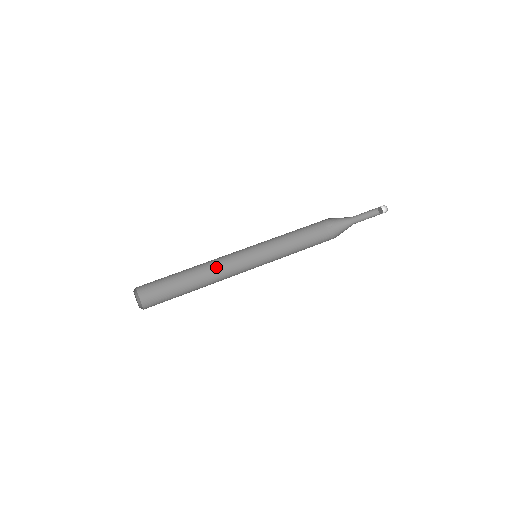
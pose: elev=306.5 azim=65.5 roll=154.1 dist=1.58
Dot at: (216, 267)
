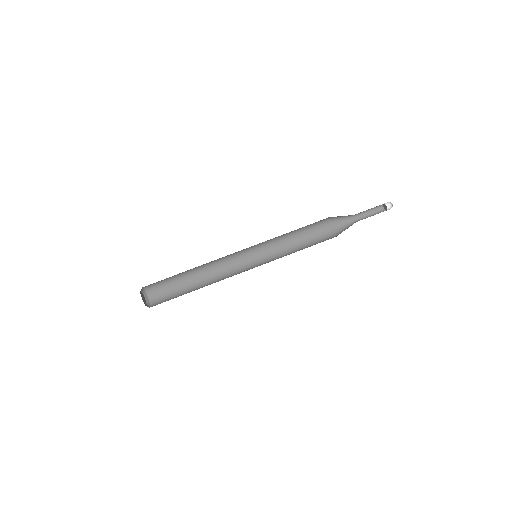
Dot at: (216, 260)
